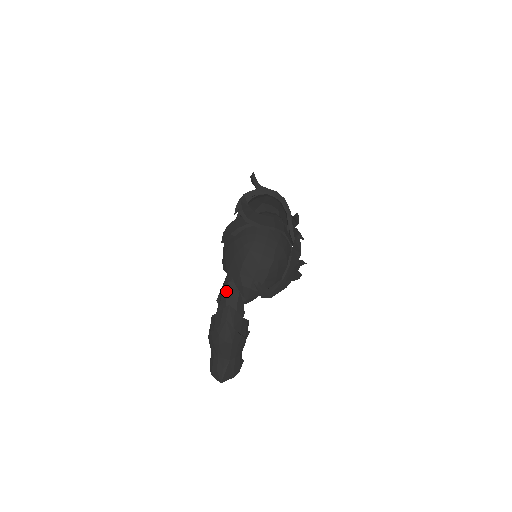
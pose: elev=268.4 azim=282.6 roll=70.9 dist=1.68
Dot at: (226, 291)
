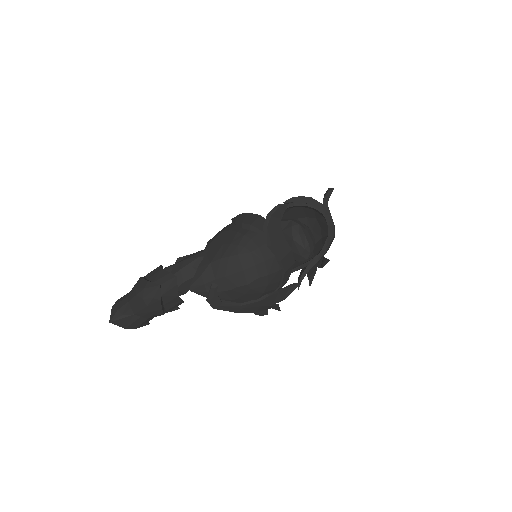
Dot at: (190, 261)
